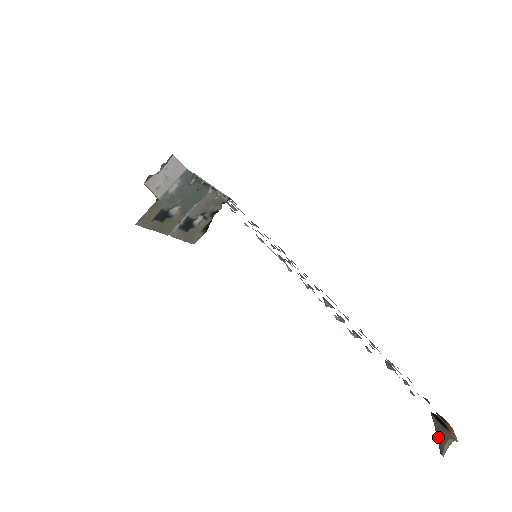
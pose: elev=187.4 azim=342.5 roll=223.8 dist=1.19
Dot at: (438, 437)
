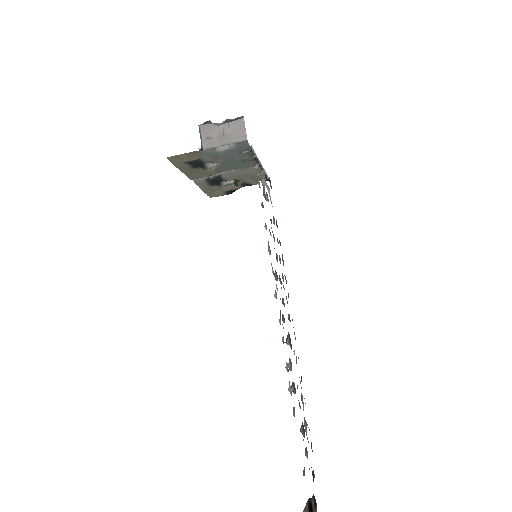
Dot at: out of frame
